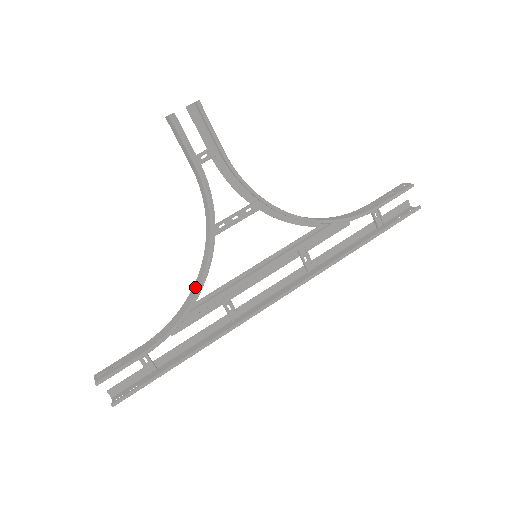
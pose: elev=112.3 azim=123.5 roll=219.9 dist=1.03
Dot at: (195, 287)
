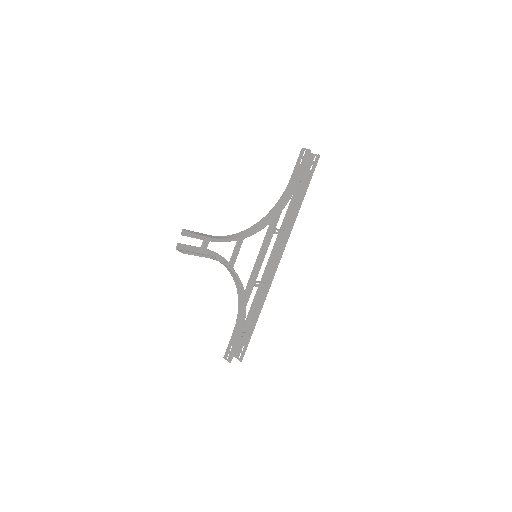
Dot at: (240, 294)
